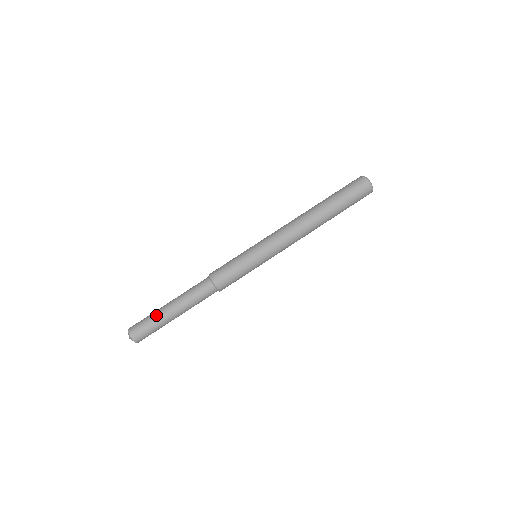
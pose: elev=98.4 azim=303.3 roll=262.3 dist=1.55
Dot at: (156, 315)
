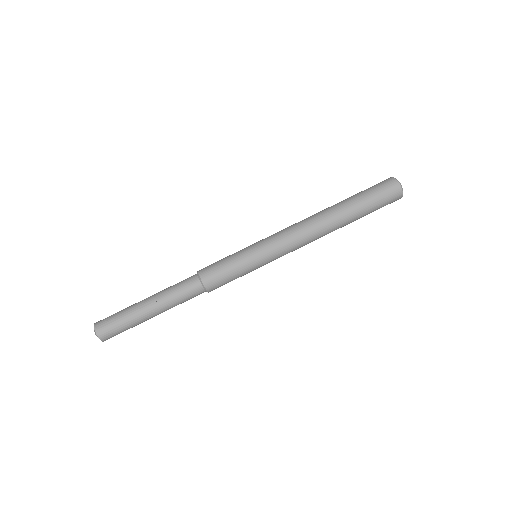
Dot at: (129, 310)
